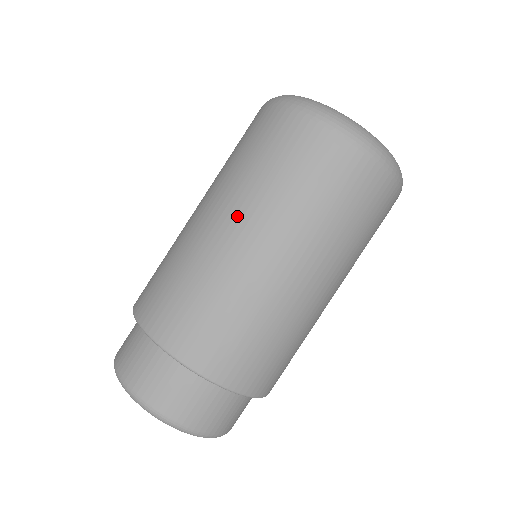
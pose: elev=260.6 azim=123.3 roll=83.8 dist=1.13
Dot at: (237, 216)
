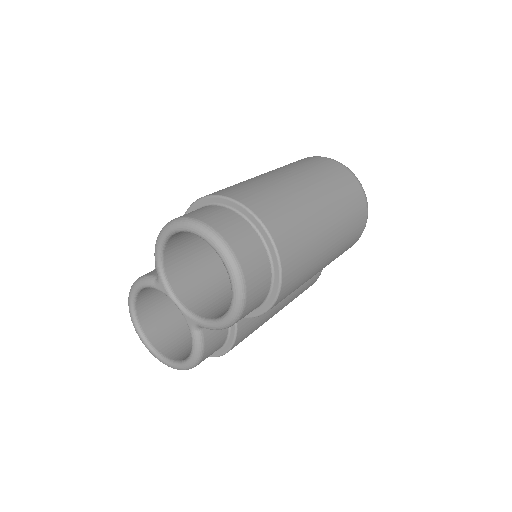
Dot at: (289, 172)
